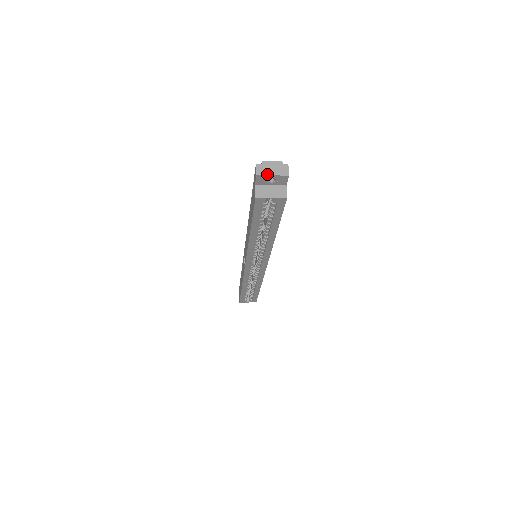
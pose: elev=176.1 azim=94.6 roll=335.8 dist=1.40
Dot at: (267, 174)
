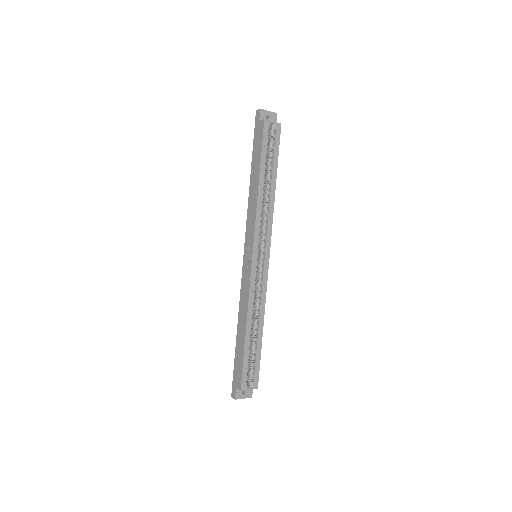
Dot at: (265, 110)
